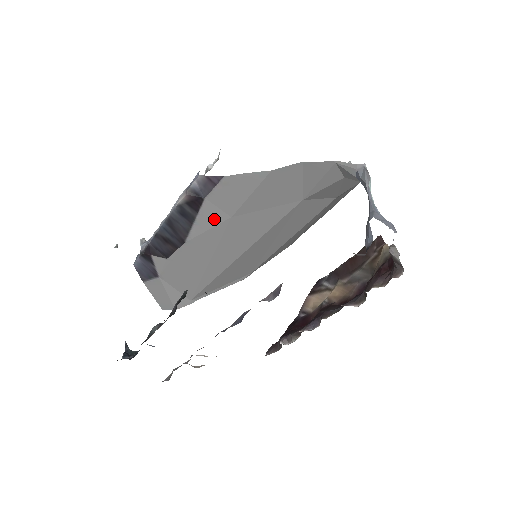
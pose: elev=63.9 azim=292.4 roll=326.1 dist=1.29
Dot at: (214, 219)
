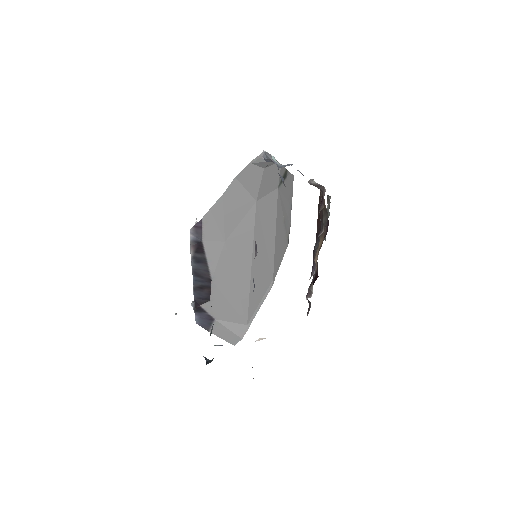
Dot at: (216, 251)
